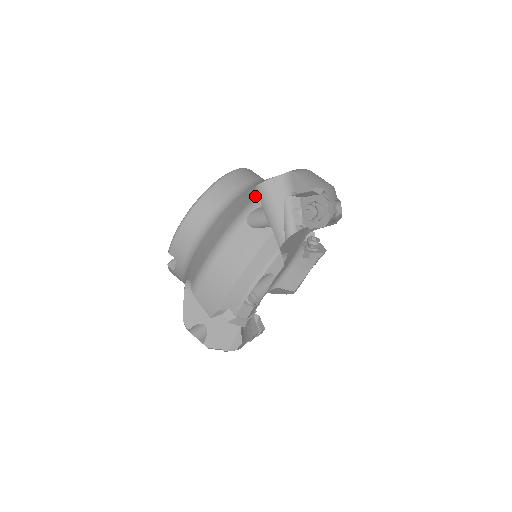
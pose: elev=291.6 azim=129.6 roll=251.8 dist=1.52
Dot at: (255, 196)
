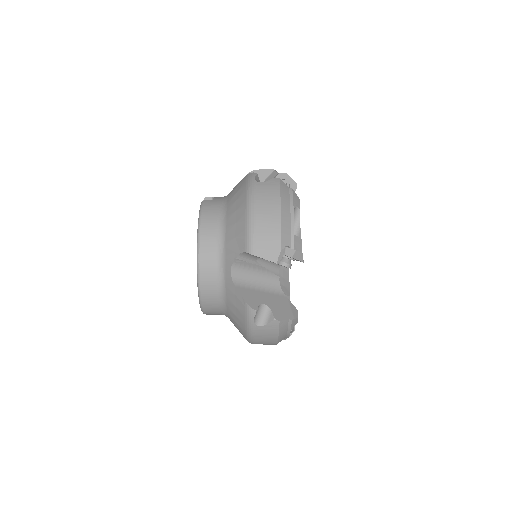
Dot at: (245, 304)
